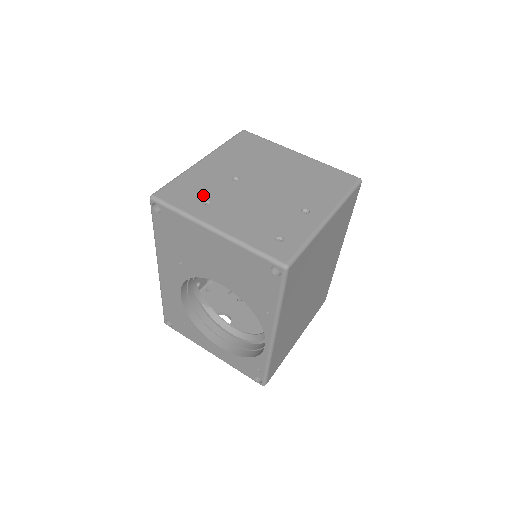
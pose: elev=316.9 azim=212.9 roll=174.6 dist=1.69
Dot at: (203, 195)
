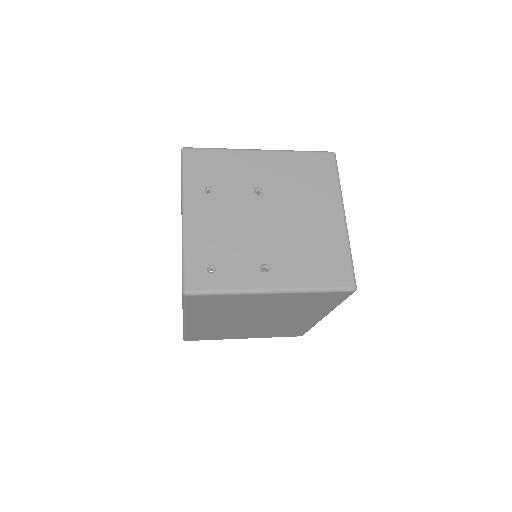
Dot at: (215, 181)
